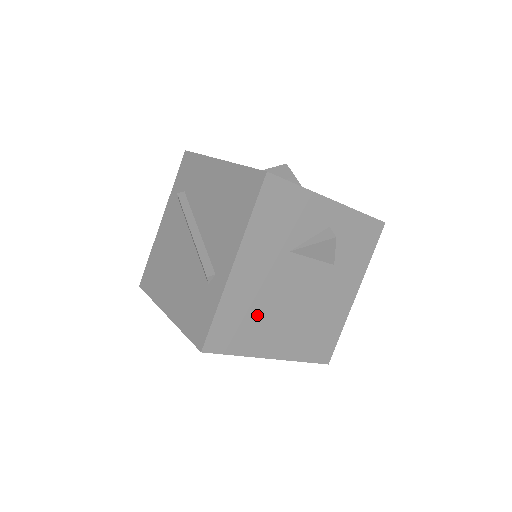
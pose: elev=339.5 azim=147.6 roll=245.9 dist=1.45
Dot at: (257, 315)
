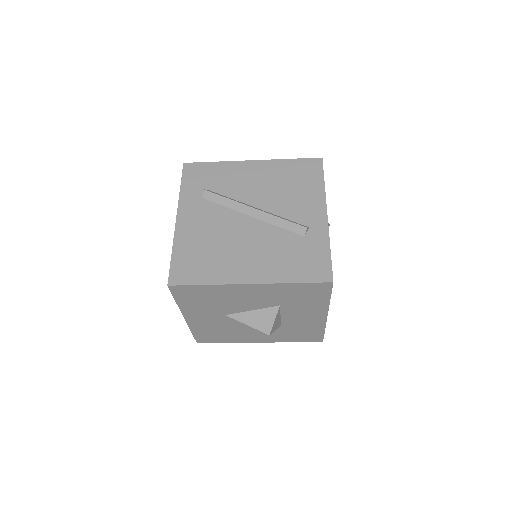
Dot at: occluded
